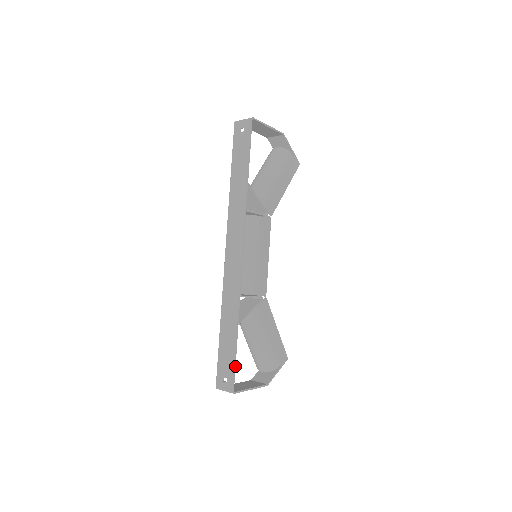
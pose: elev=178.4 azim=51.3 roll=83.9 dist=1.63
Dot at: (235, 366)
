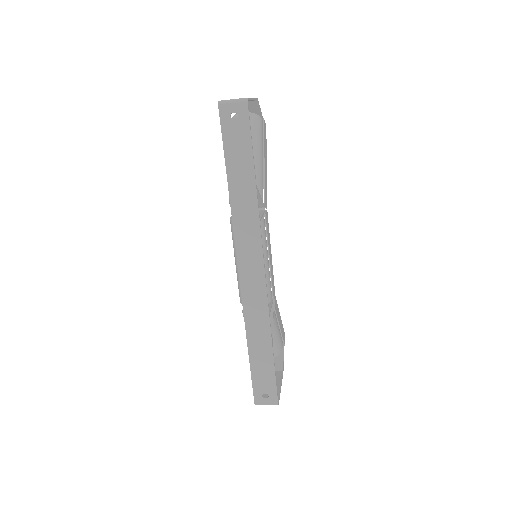
Dot at: occluded
